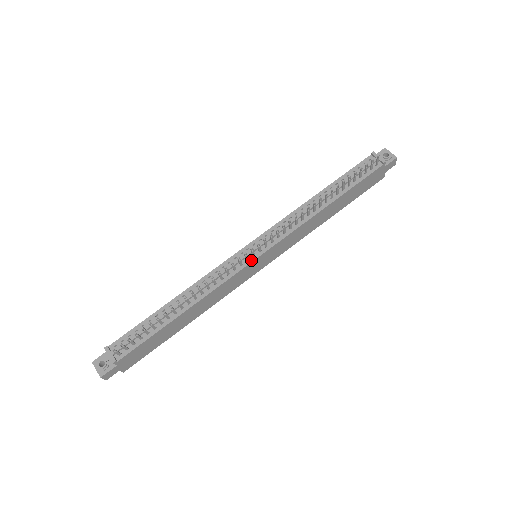
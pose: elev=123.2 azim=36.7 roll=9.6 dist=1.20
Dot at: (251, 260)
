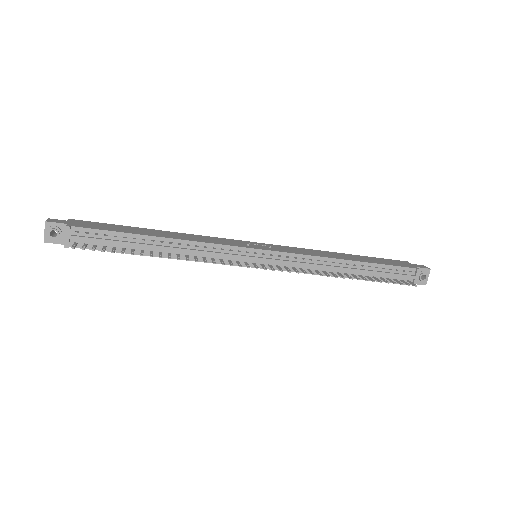
Dot at: occluded
